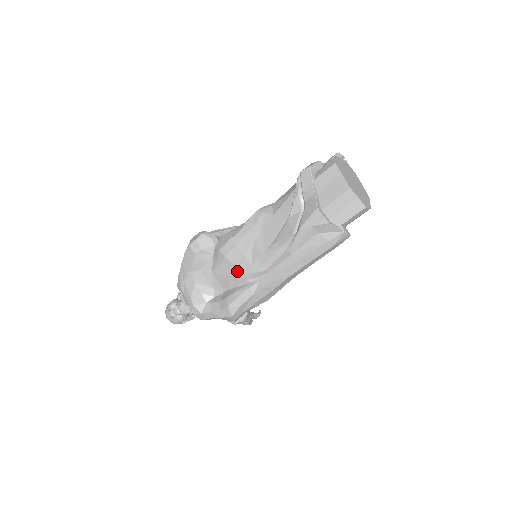
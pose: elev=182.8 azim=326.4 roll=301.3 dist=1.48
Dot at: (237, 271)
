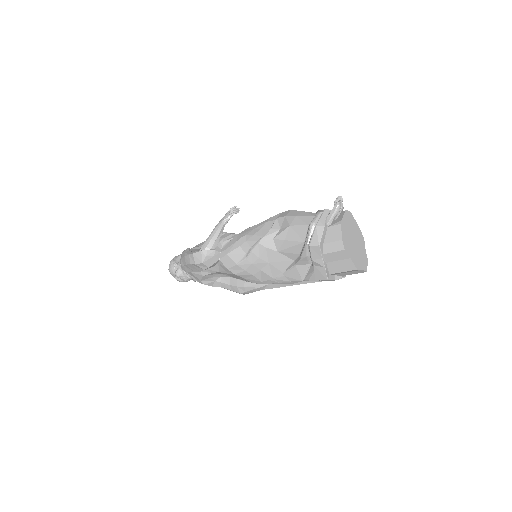
Dot at: (247, 280)
